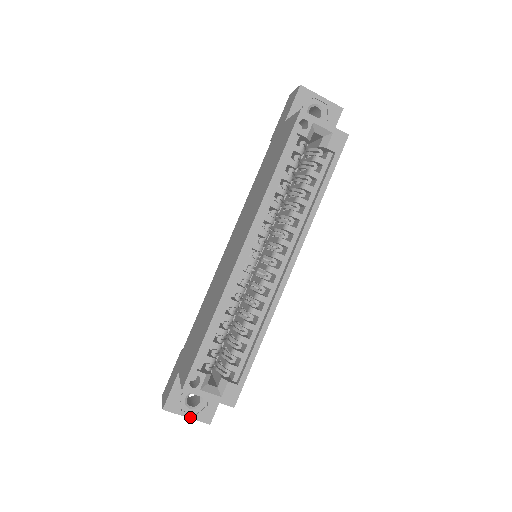
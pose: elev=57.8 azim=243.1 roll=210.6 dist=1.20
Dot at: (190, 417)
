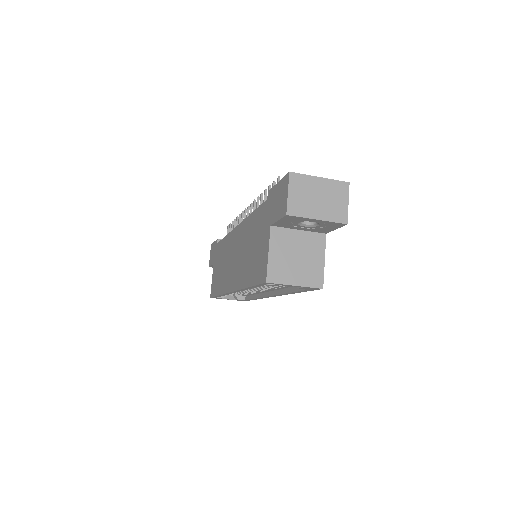
Dot at: occluded
